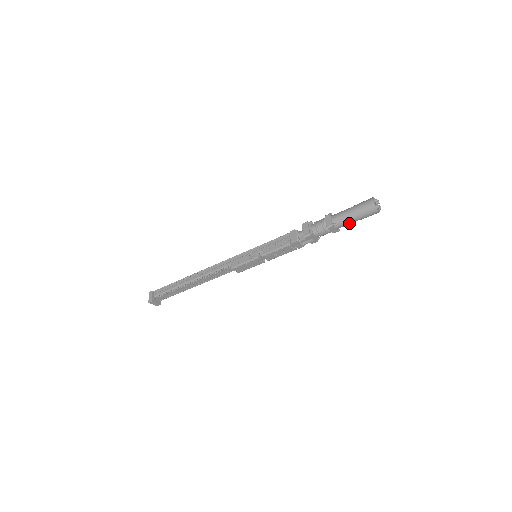
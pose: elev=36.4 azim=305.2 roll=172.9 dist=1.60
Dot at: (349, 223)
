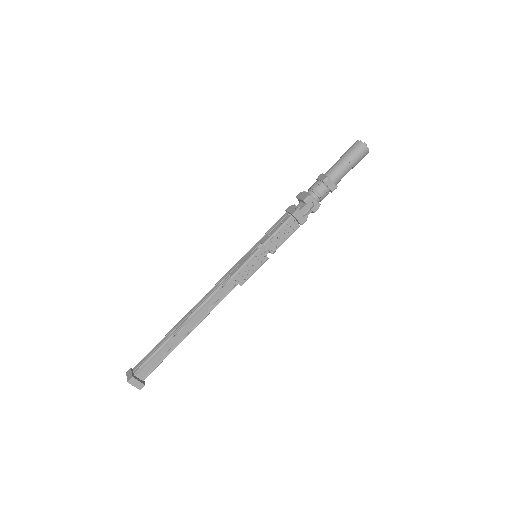
Dot at: (344, 172)
